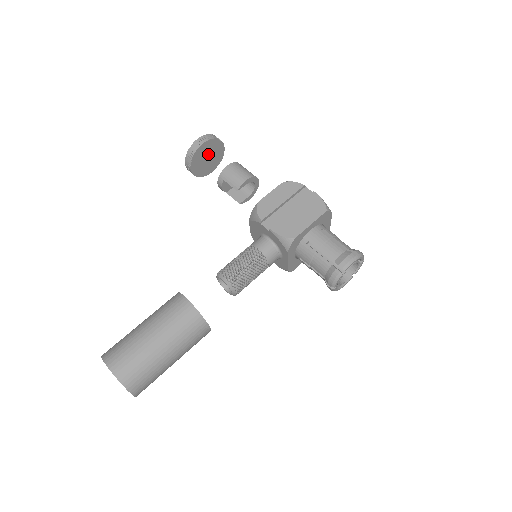
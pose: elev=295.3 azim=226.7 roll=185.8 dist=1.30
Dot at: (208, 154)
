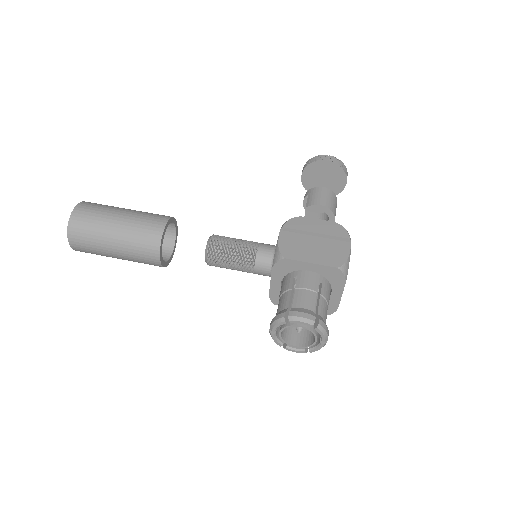
Dot at: (326, 176)
